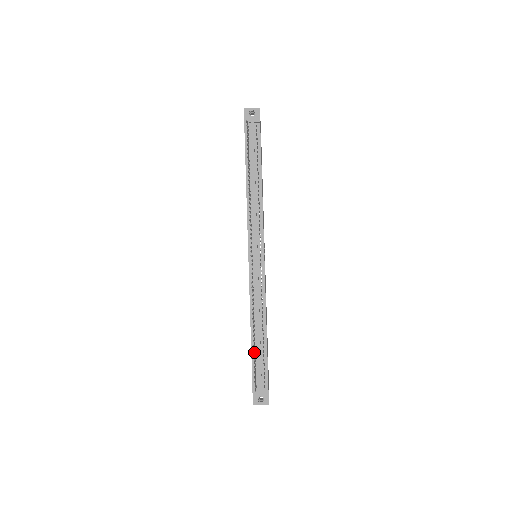
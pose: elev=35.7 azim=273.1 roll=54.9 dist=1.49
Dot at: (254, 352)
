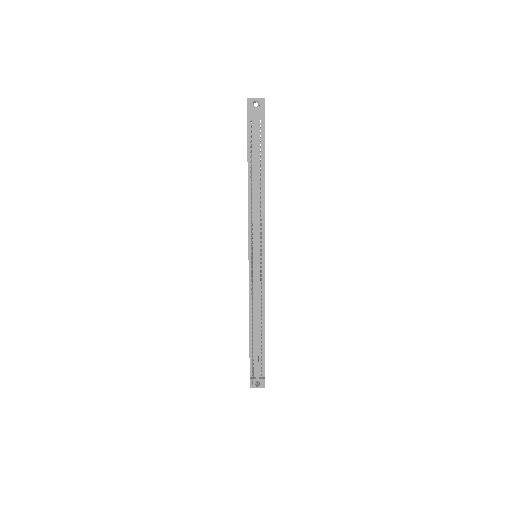
Dot at: occluded
